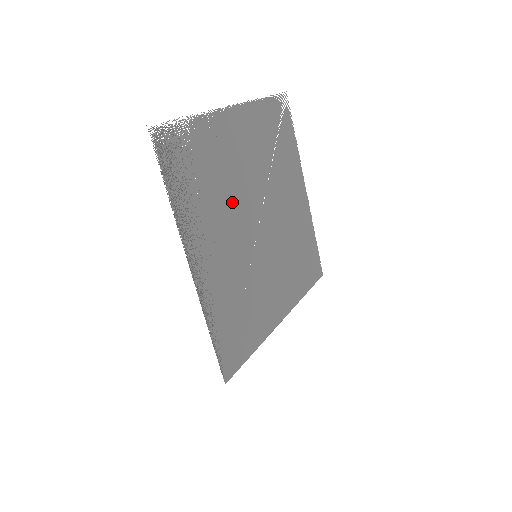
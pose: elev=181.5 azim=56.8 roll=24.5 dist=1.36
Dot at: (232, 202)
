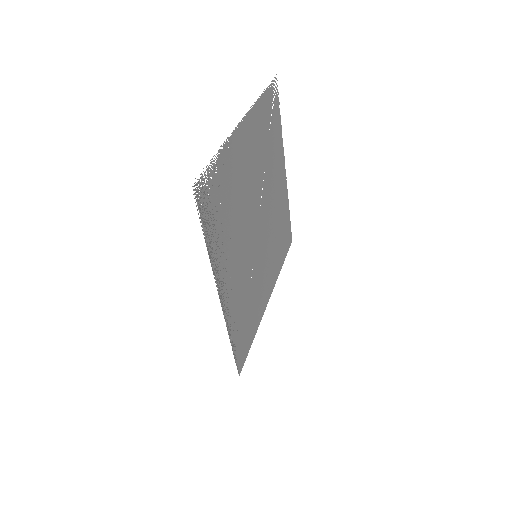
Dot at: (243, 217)
